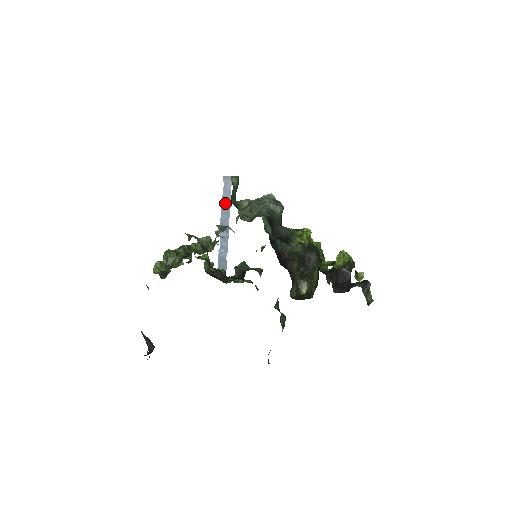
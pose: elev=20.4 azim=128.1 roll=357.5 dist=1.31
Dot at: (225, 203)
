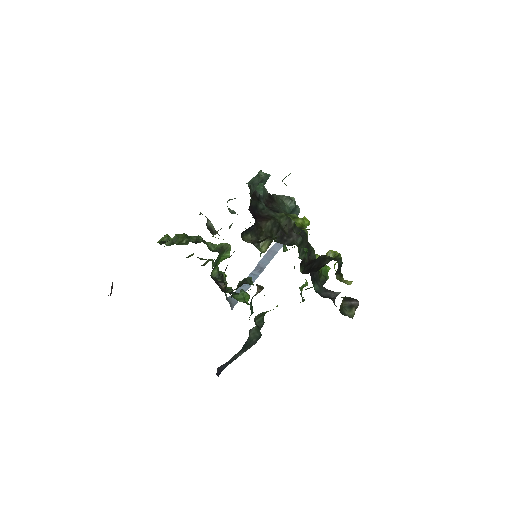
Dot at: (272, 251)
